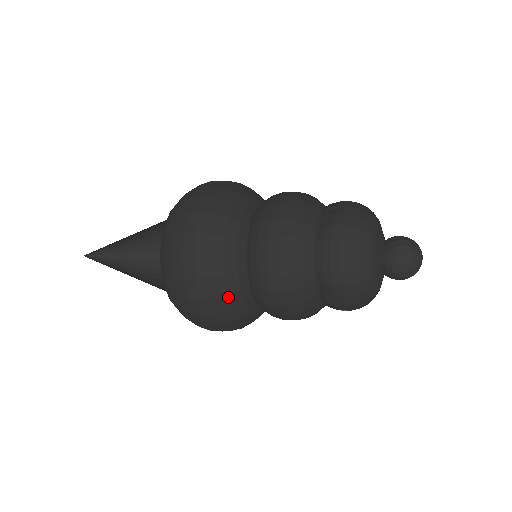
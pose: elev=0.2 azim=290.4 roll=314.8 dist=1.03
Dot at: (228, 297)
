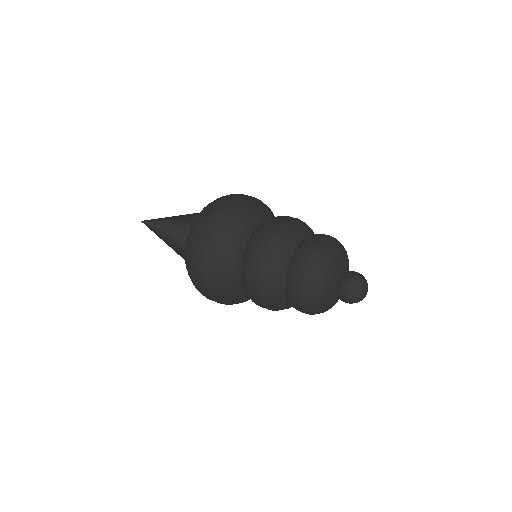
Dot at: (233, 301)
